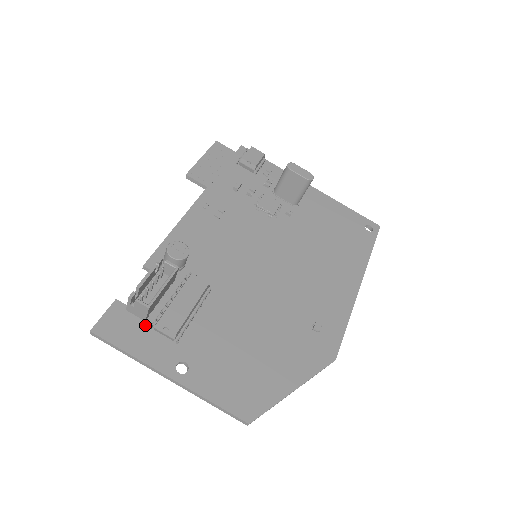
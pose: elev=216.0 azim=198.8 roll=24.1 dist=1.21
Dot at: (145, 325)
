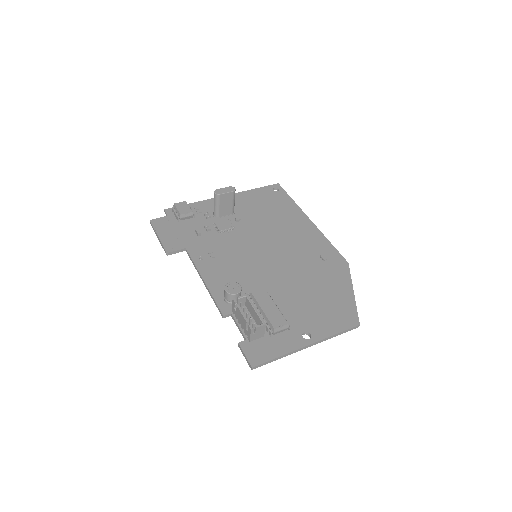
Dot at: (267, 338)
